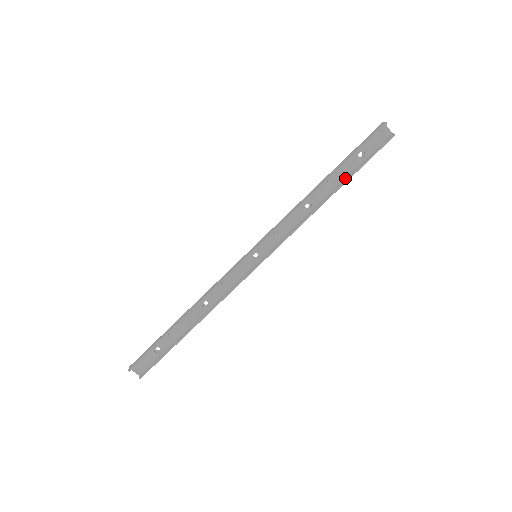
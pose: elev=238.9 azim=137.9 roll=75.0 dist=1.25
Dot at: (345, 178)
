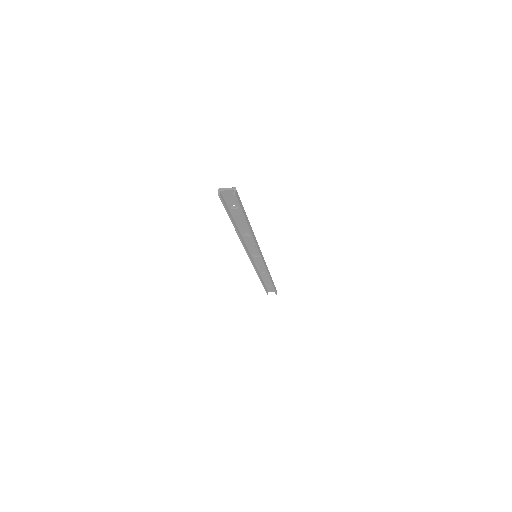
Dot at: occluded
